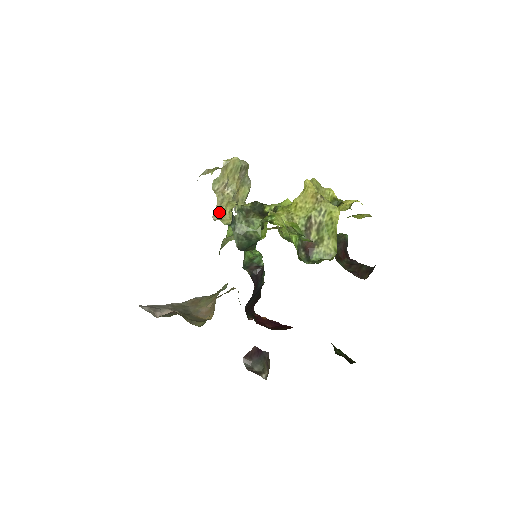
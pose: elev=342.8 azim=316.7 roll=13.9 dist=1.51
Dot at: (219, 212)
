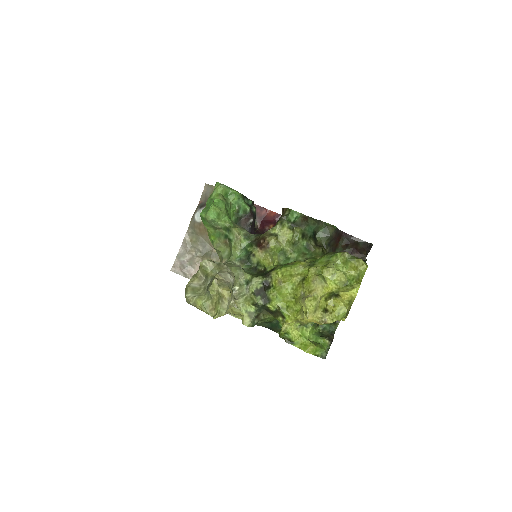
Dot at: occluded
